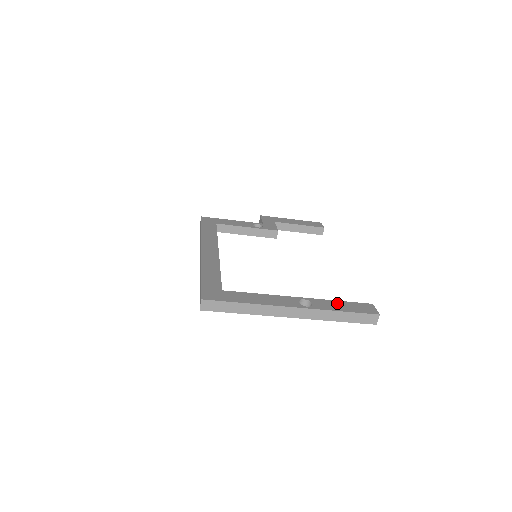
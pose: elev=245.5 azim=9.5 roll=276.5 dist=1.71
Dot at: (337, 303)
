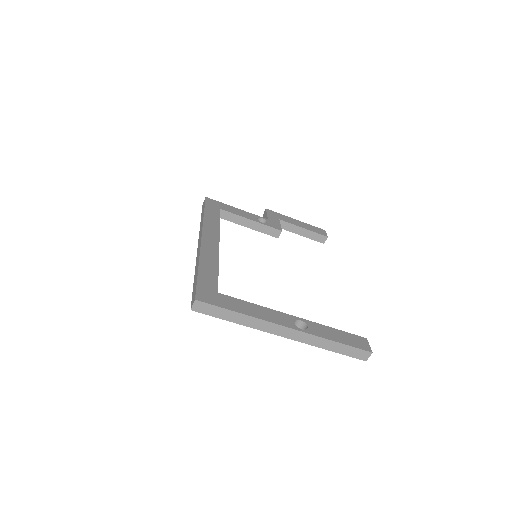
Dot at: (332, 331)
